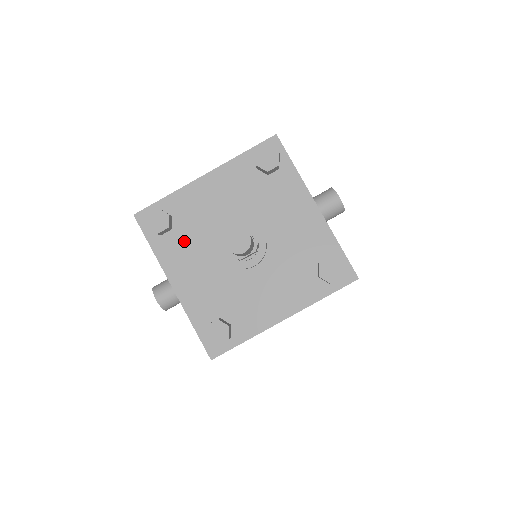
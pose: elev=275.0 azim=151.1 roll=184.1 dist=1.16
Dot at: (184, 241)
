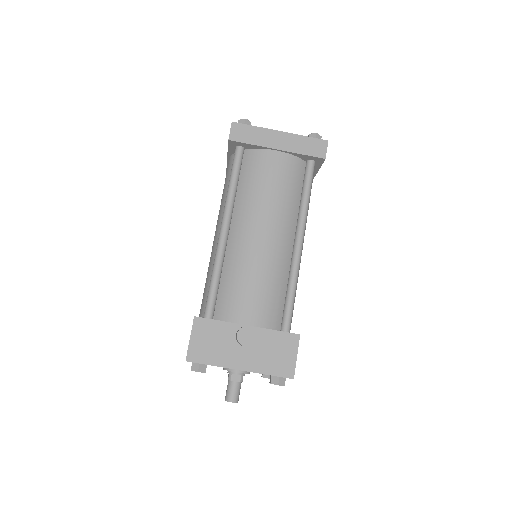
Dot at: occluded
